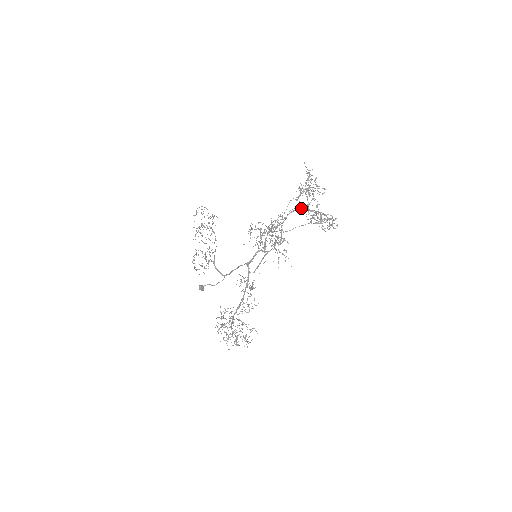
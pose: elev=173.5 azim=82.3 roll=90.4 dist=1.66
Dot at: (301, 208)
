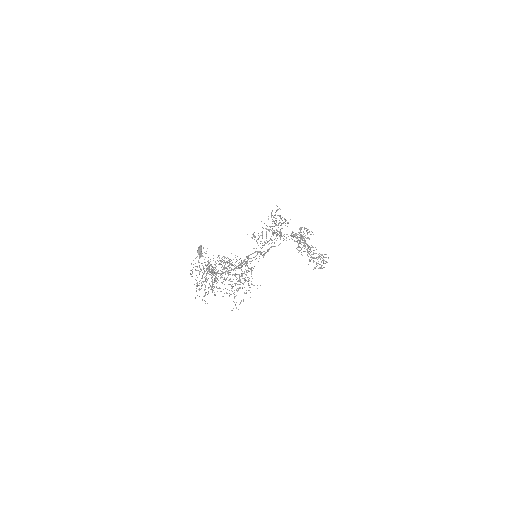
Dot at: (295, 234)
